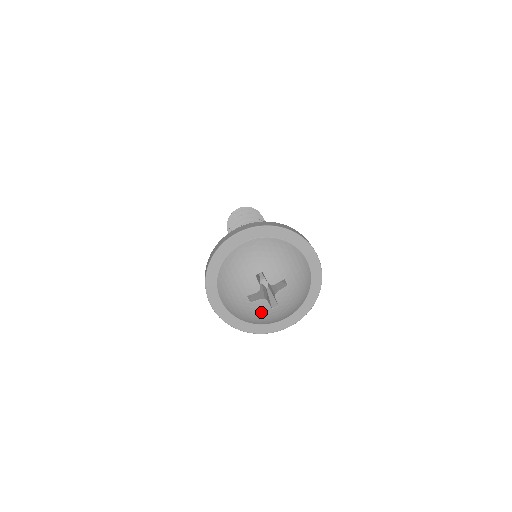
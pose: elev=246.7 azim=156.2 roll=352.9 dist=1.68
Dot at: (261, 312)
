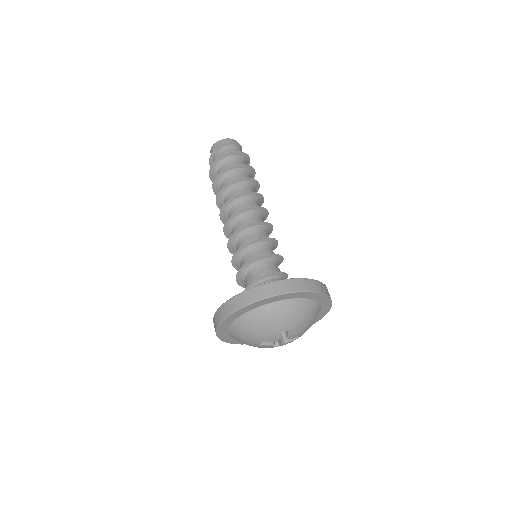
Dot at: (261, 347)
